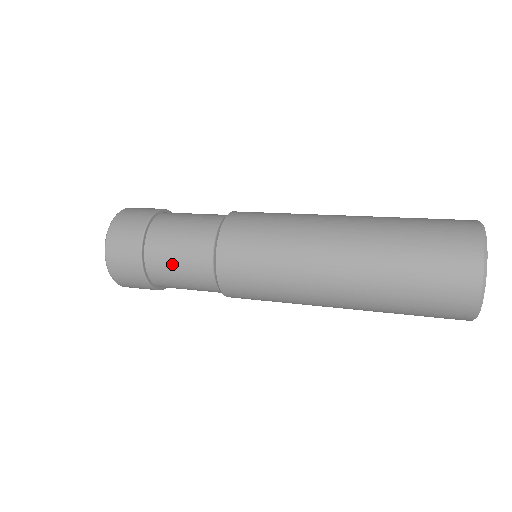
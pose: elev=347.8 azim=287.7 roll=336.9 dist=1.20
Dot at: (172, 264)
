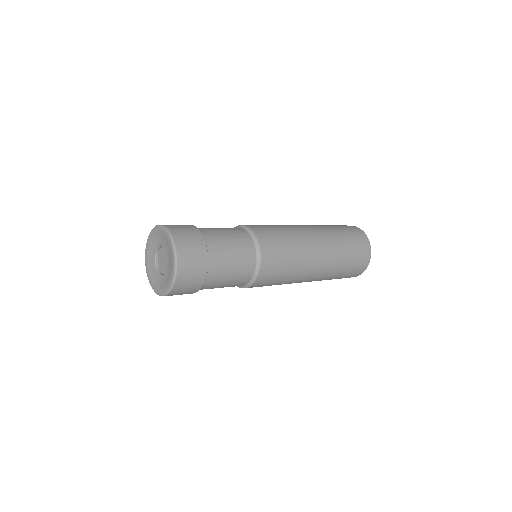
Dot at: (228, 256)
